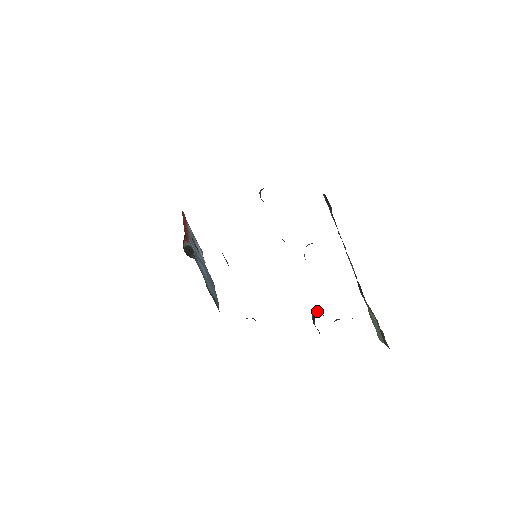
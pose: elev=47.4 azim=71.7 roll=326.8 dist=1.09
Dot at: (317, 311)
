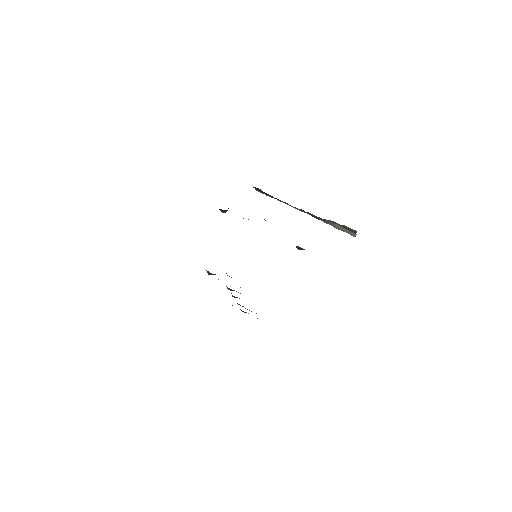
Dot at: occluded
